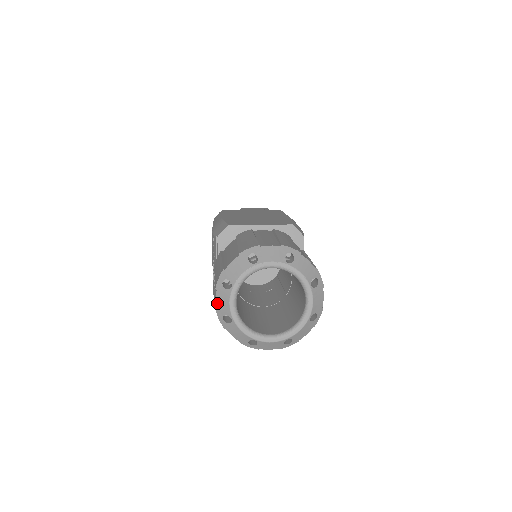
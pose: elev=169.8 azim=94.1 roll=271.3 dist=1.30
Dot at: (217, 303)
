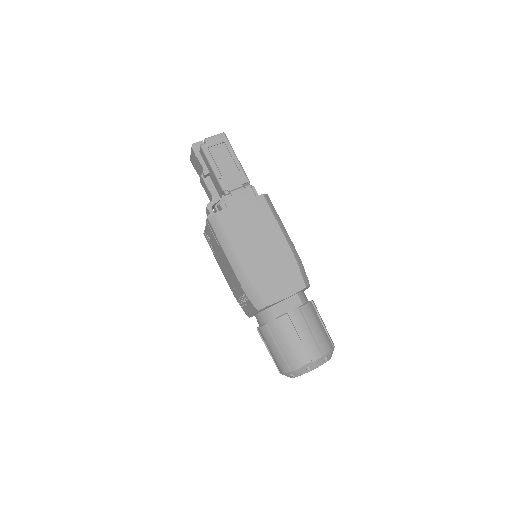
Dot at: occluded
